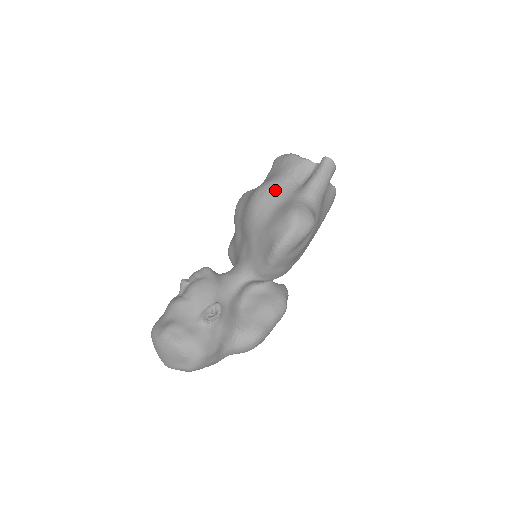
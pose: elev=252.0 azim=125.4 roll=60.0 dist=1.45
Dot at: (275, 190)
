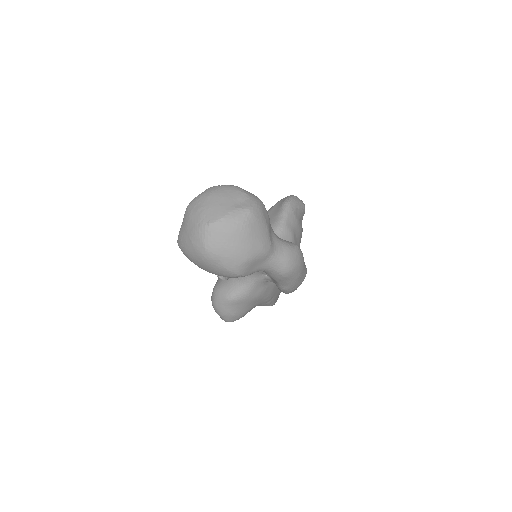
Dot at: occluded
